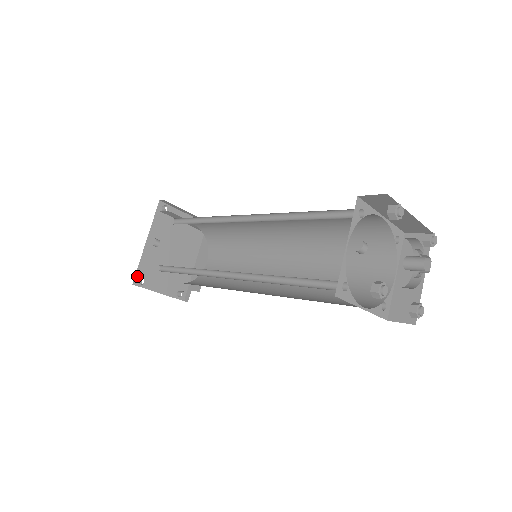
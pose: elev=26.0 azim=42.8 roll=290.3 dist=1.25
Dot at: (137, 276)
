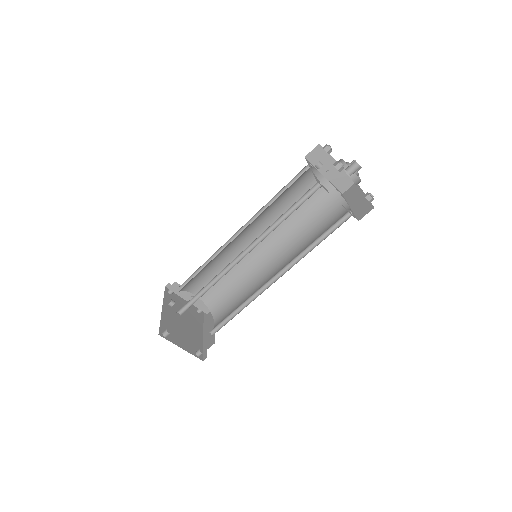
Dot at: (161, 330)
